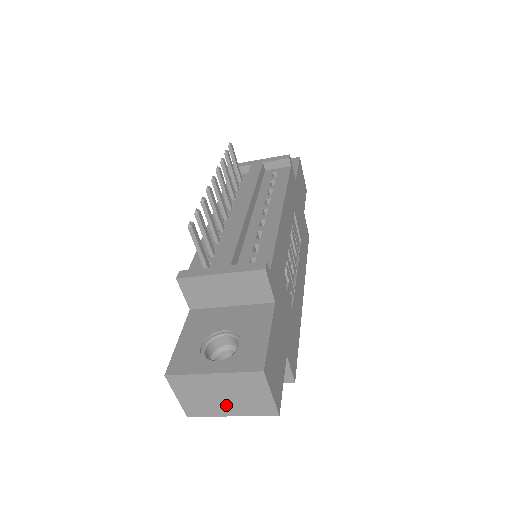
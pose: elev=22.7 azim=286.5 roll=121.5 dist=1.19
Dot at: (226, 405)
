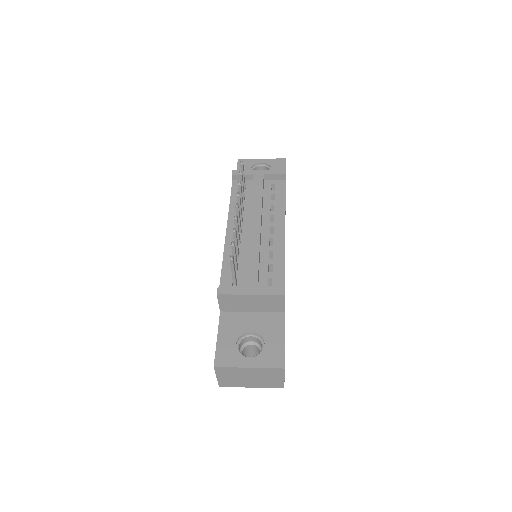
Dot at: (250, 382)
